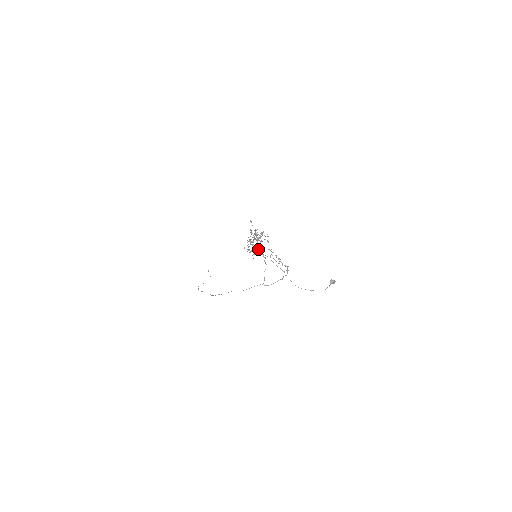
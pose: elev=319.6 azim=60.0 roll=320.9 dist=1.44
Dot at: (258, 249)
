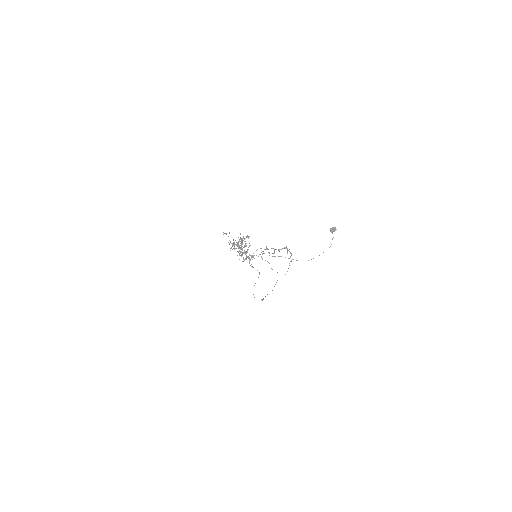
Dot at: occluded
